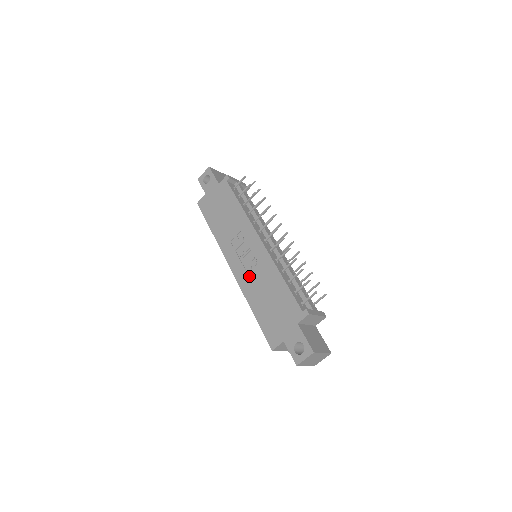
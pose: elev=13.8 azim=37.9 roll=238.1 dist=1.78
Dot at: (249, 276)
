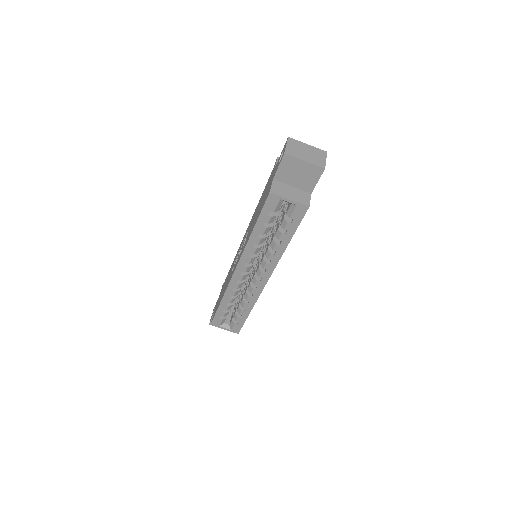
Dot at: occluded
